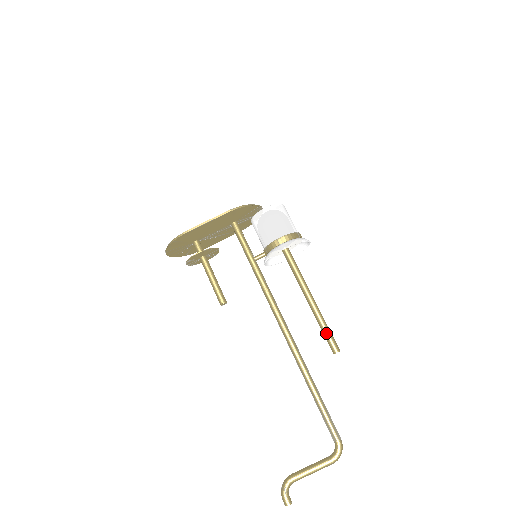
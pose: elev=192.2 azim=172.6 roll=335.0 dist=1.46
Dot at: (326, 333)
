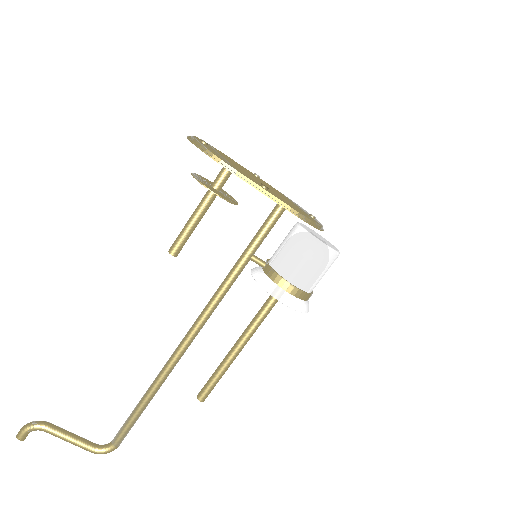
Dot at: (214, 381)
